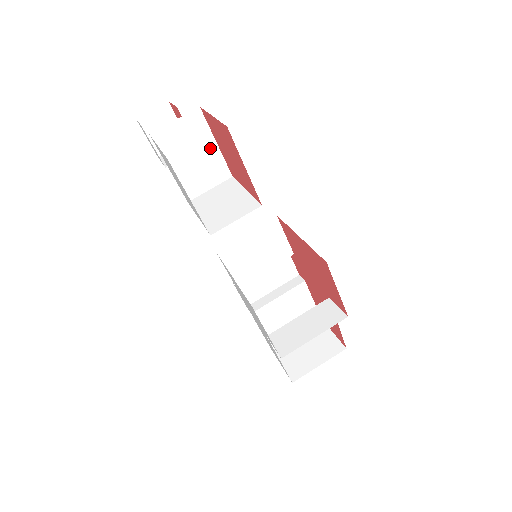
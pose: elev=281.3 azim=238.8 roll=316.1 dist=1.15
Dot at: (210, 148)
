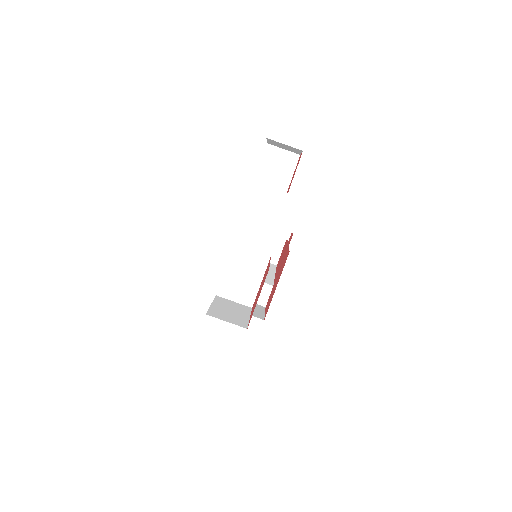
Dot at: occluded
